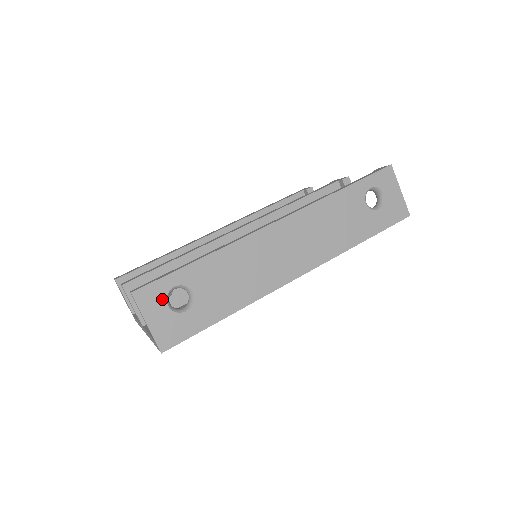
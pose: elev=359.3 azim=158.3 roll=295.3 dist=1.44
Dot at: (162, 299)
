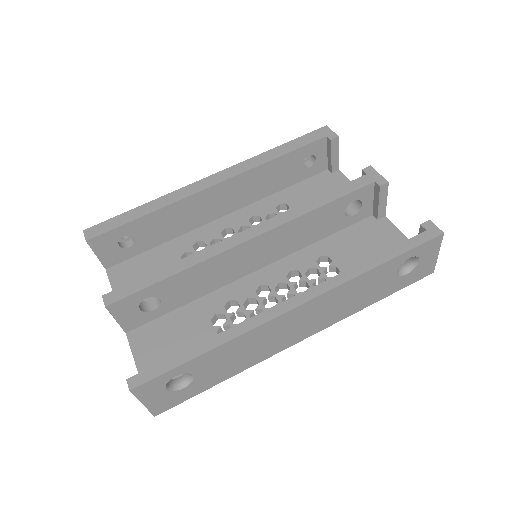
Dot at: (161, 387)
